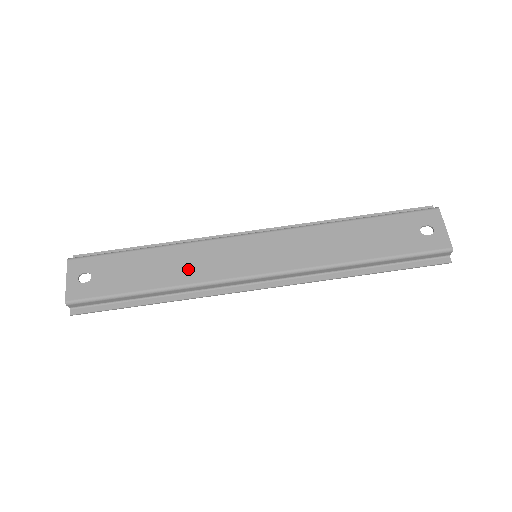
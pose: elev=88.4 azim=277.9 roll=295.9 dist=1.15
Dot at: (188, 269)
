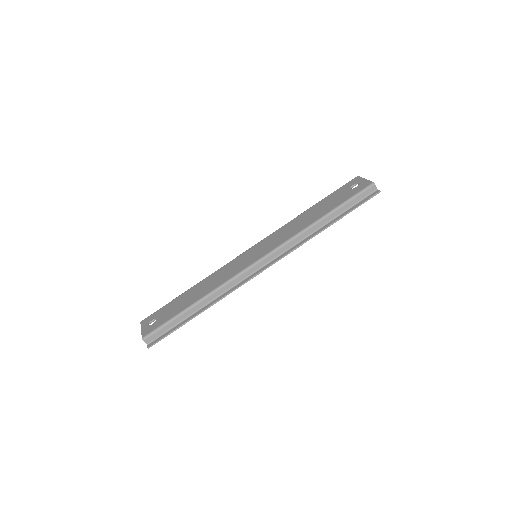
Dot at: (215, 282)
